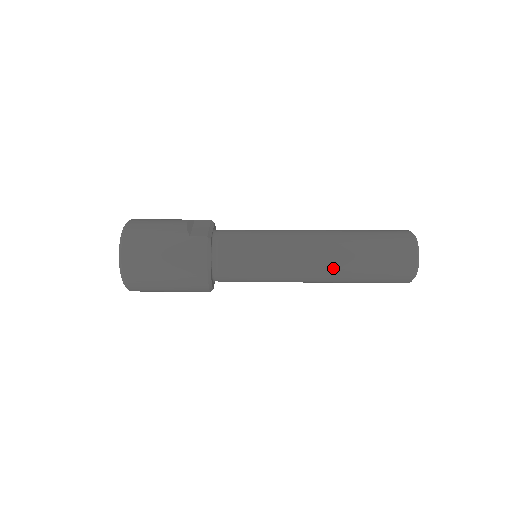
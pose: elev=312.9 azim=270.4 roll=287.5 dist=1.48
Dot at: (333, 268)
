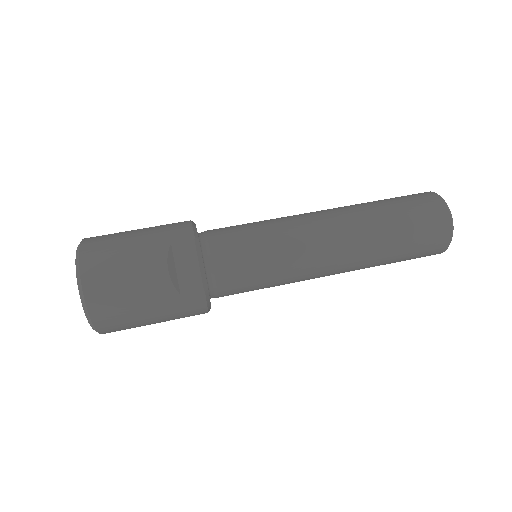
Dot at: occluded
